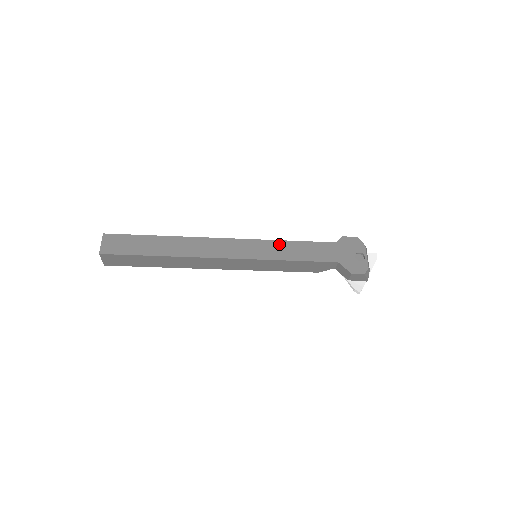
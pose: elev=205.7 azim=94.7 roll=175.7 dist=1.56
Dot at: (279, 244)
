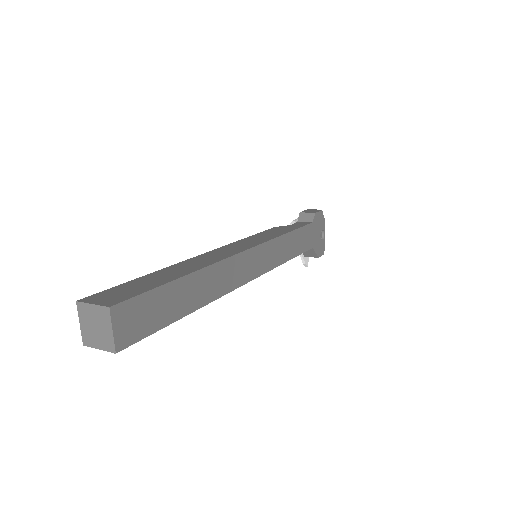
Dot at: (283, 241)
